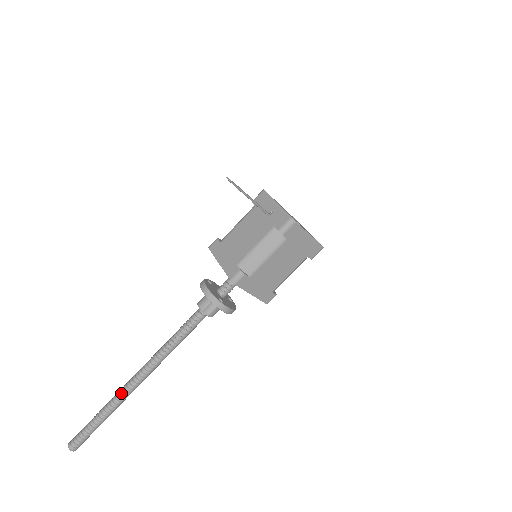
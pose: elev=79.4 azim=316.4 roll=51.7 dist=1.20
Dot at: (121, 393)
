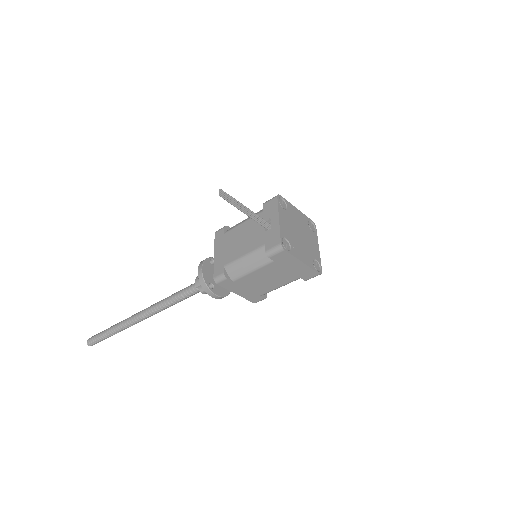
Dot at: (127, 321)
